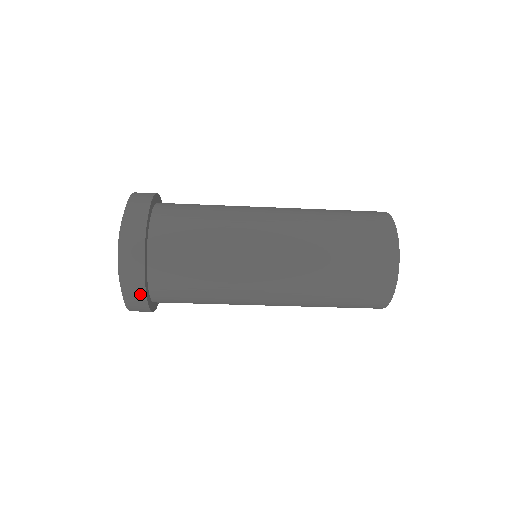
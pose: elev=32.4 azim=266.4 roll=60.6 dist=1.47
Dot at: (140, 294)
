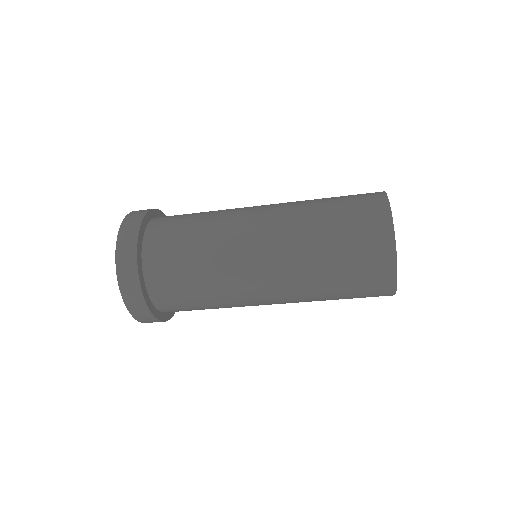
Dot at: (132, 266)
